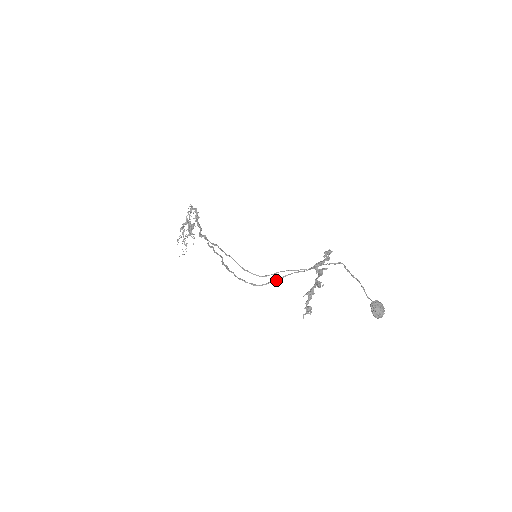
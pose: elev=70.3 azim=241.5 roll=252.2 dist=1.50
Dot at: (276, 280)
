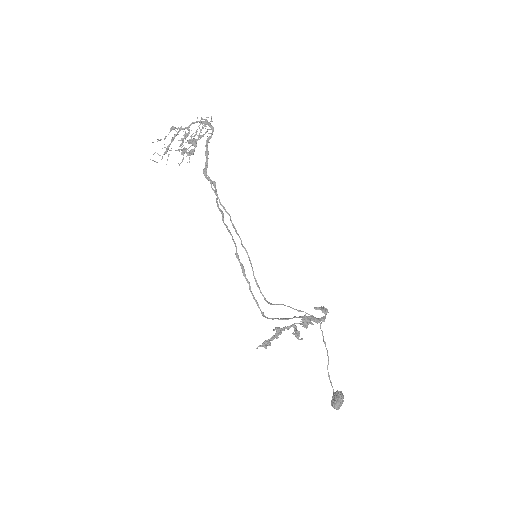
Dot at: occluded
